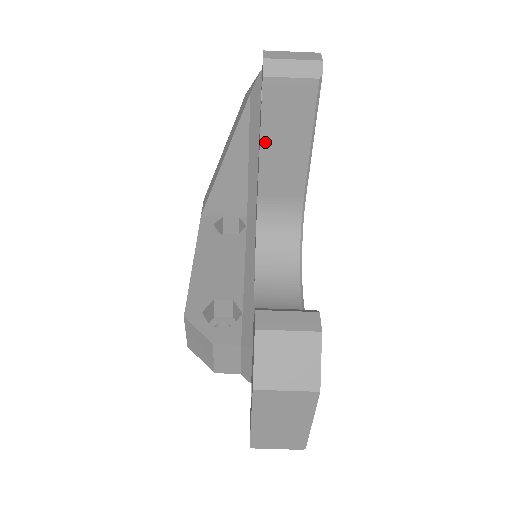
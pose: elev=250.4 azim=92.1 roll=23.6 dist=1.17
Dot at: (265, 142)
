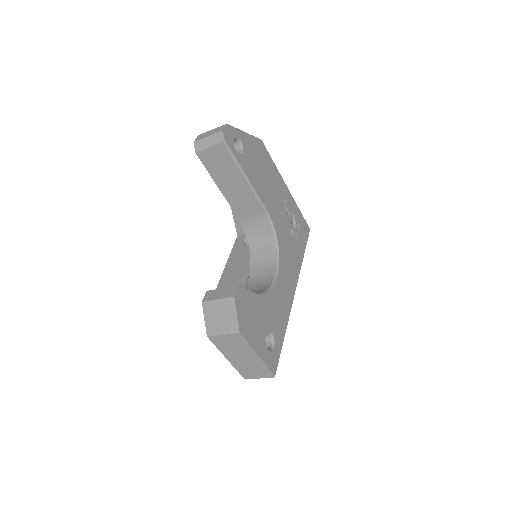
Dot at: (220, 186)
